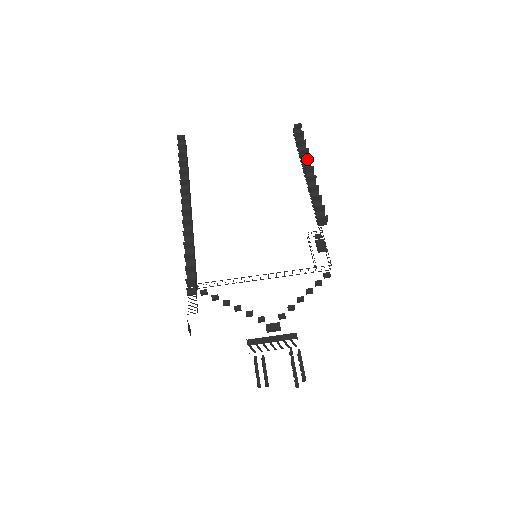
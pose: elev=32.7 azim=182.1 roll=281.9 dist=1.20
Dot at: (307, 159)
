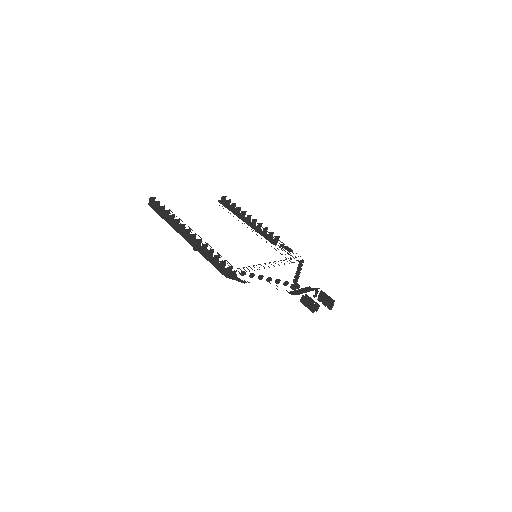
Dot at: (244, 212)
